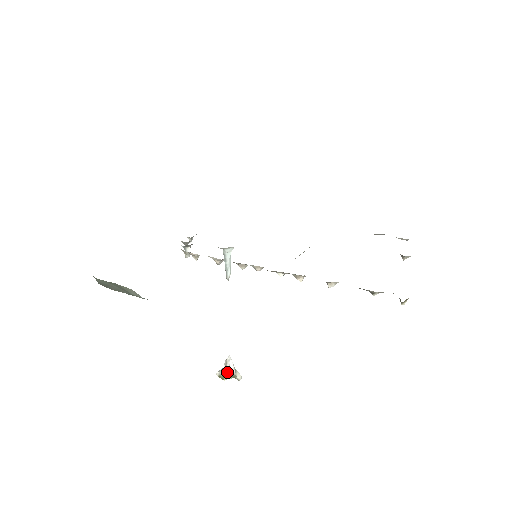
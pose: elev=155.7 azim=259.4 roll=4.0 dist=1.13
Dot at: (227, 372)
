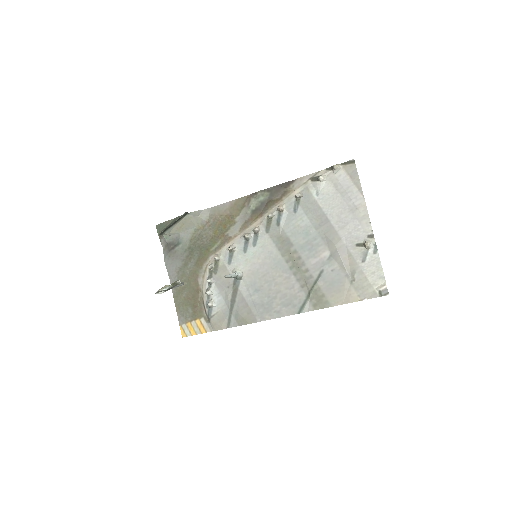
Dot at: occluded
